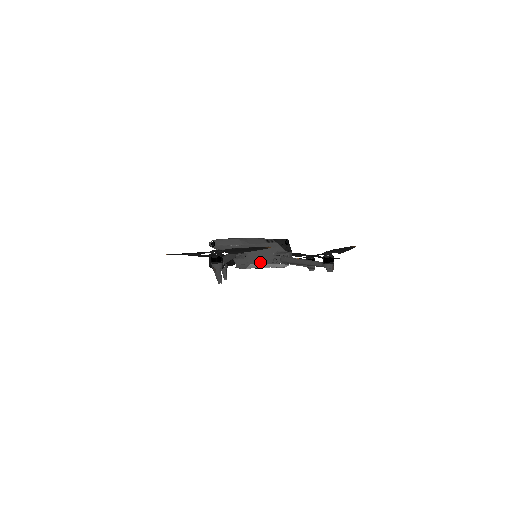
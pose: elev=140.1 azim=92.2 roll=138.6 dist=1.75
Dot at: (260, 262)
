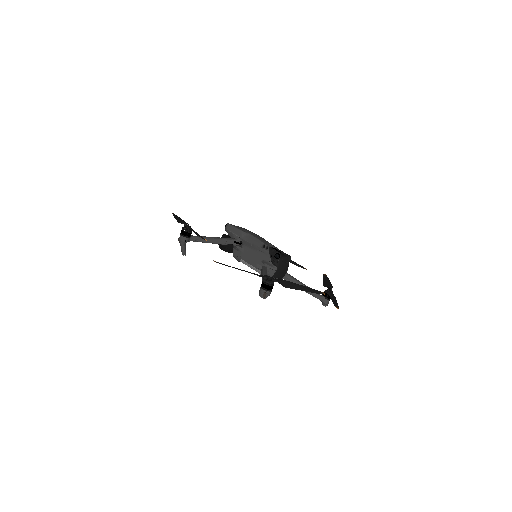
Dot at: (249, 262)
